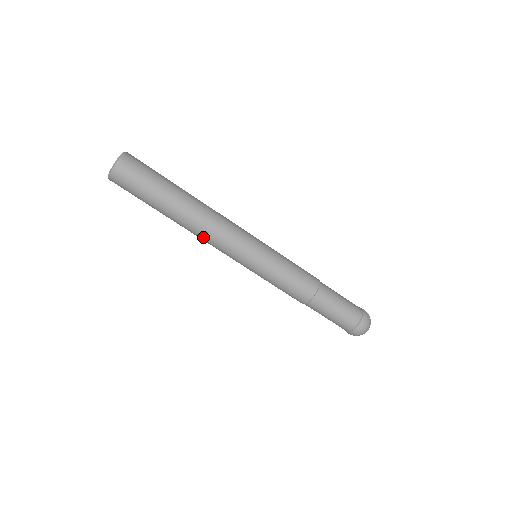
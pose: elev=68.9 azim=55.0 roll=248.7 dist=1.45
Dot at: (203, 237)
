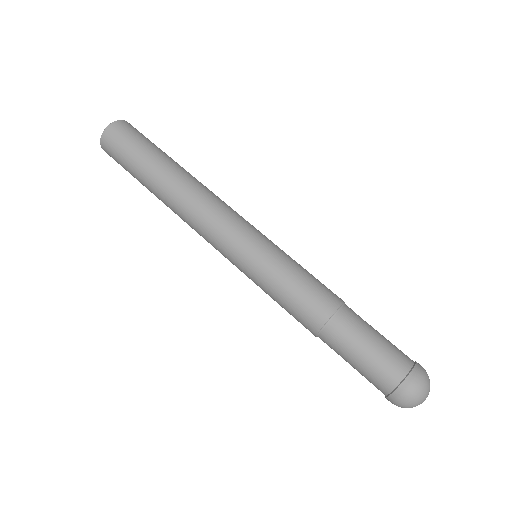
Dot at: (188, 222)
